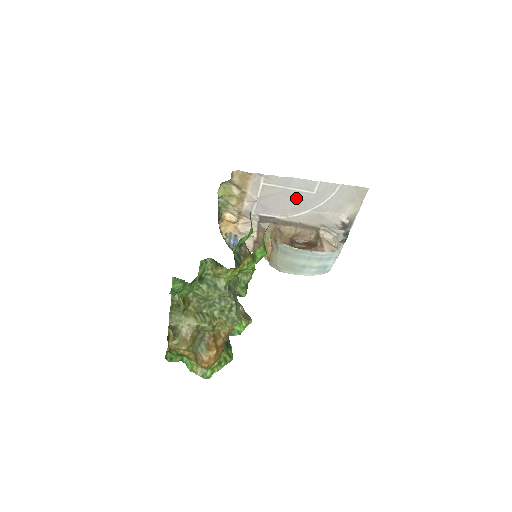
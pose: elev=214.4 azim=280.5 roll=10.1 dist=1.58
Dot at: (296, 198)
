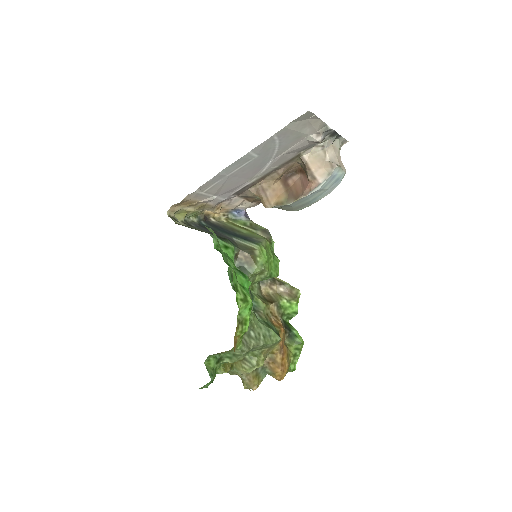
Dot at: (246, 170)
